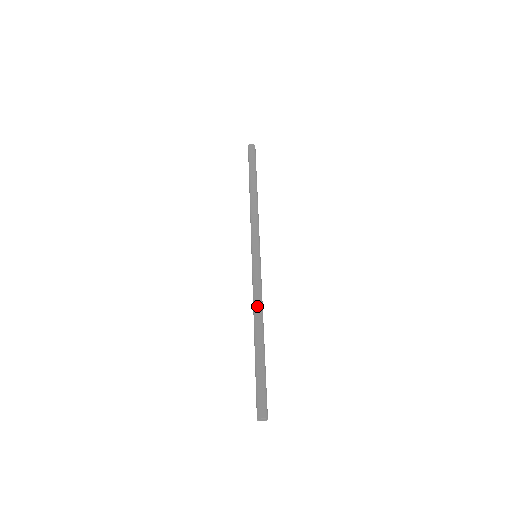
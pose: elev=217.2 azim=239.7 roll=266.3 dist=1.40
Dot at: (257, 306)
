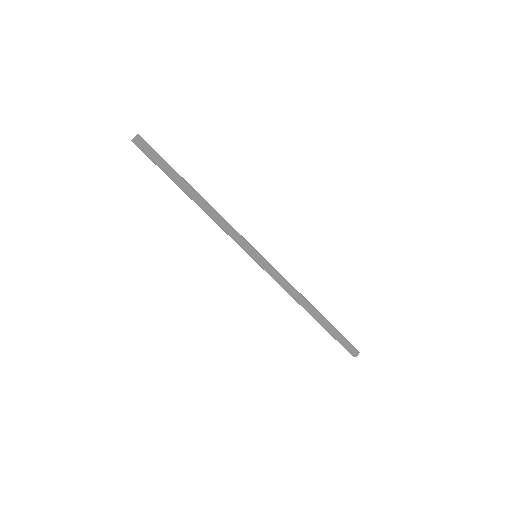
Dot at: (294, 298)
